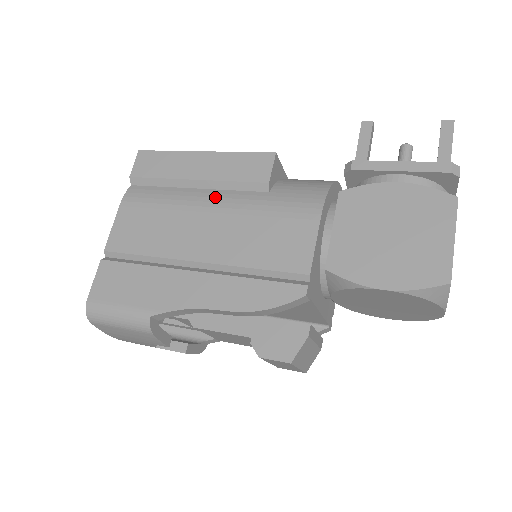
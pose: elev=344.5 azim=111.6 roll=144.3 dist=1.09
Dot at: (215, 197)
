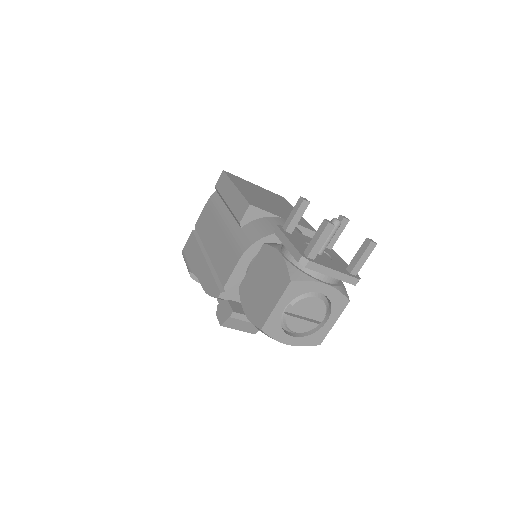
Dot at: (227, 219)
